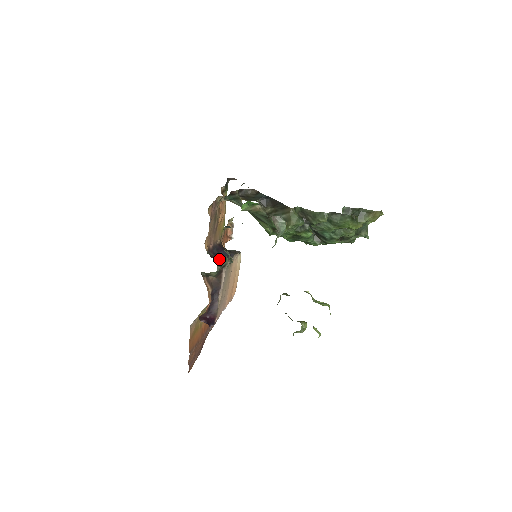
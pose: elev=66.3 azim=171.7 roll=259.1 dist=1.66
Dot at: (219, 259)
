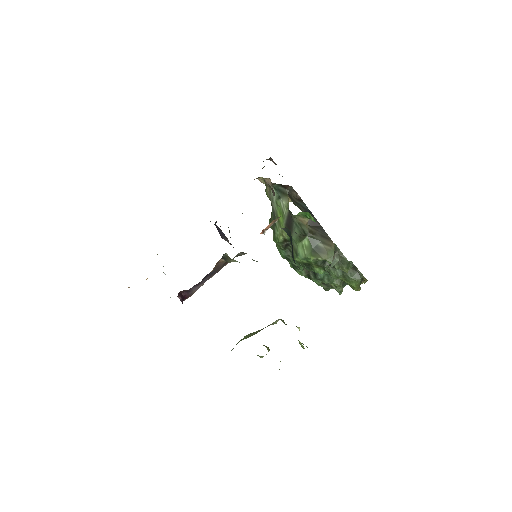
Dot at: (221, 236)
